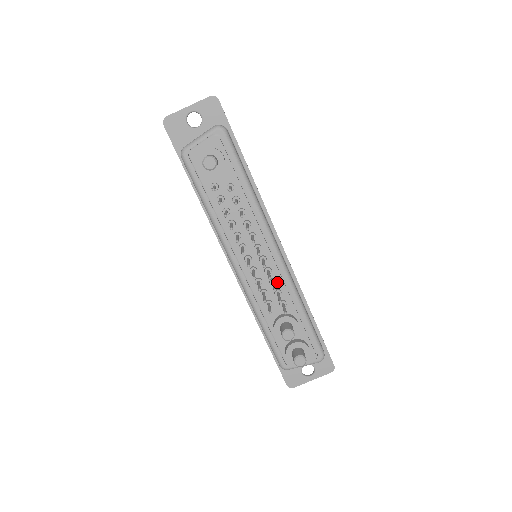
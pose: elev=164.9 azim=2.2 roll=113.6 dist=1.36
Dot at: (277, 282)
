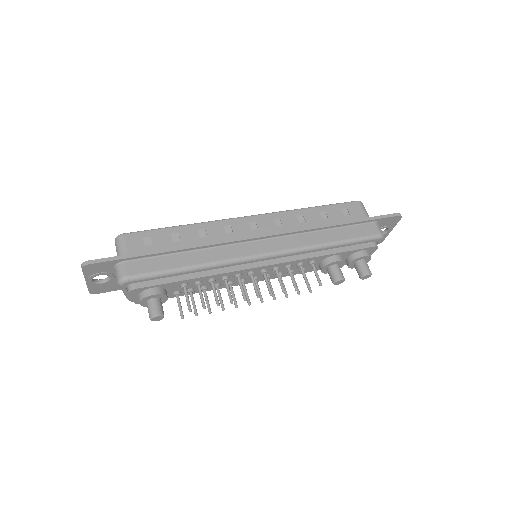
Dot at: (291, 264)
